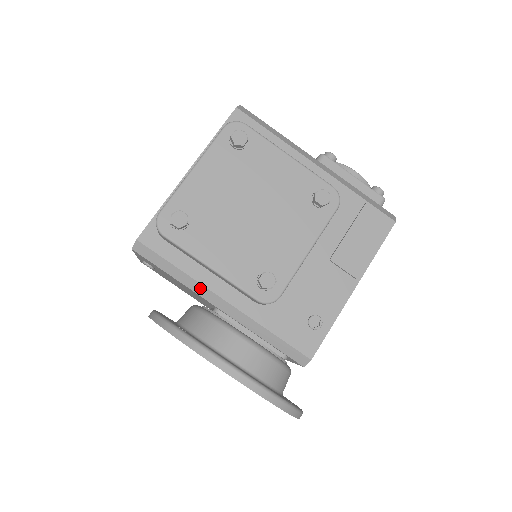
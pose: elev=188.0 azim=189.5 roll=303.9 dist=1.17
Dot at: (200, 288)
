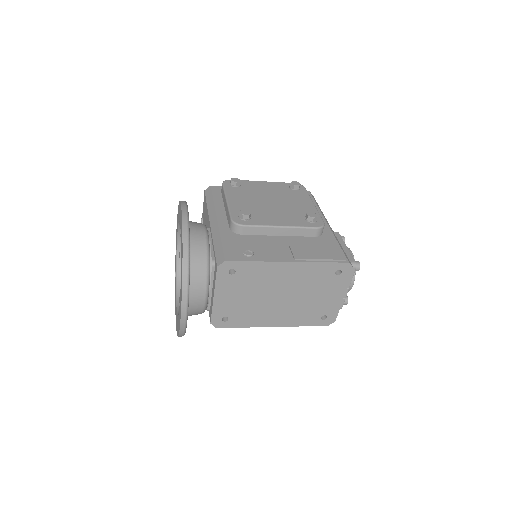
Dot at: (213, 211)
